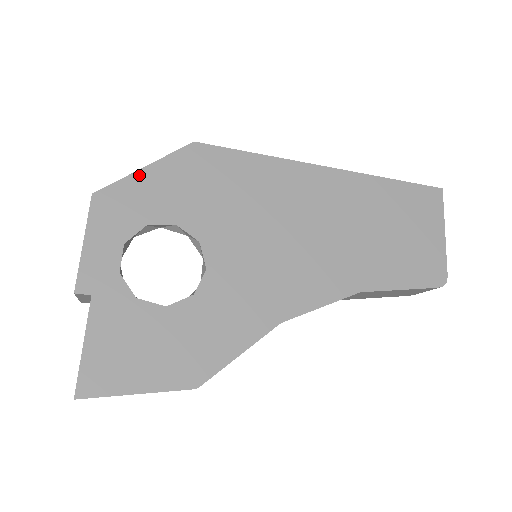
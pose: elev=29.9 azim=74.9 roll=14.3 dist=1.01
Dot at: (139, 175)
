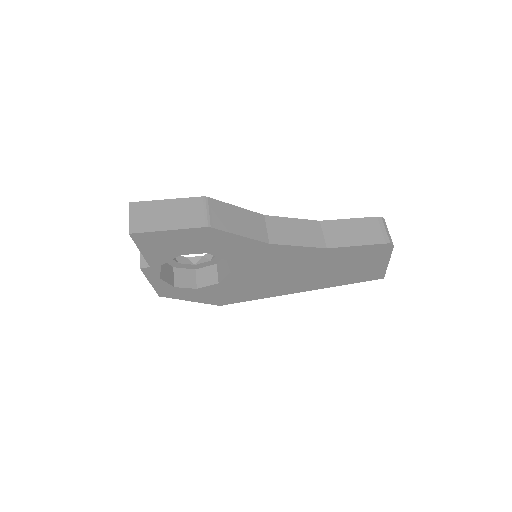
Dot at: occluded
